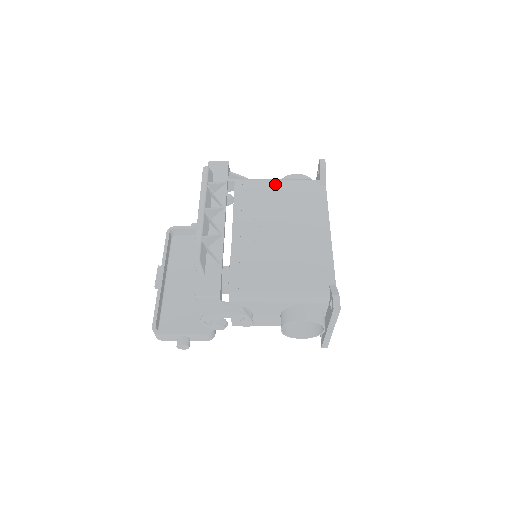
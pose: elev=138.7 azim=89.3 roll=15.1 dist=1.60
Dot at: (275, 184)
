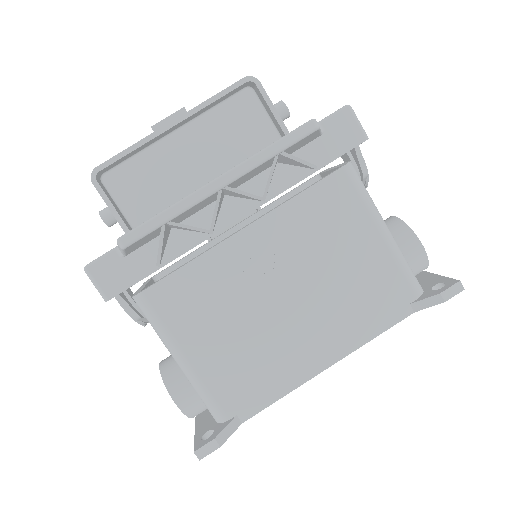
Dot at: (373, 235)
